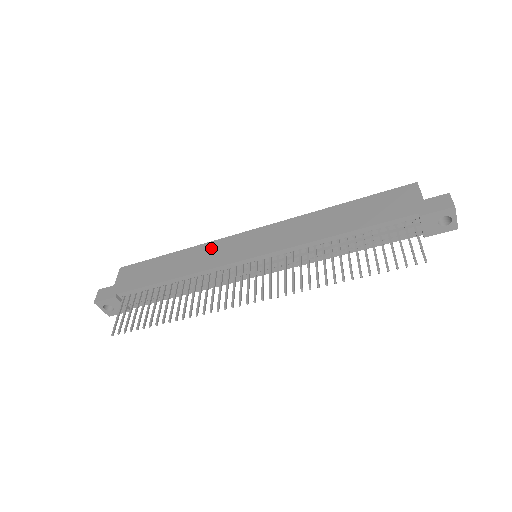
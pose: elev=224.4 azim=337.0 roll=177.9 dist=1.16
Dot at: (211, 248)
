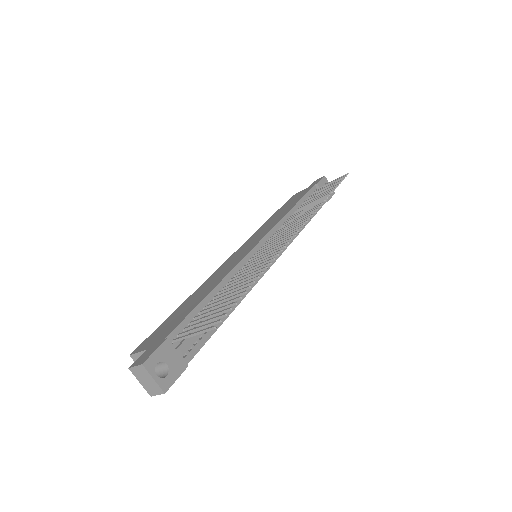
Dot at: (216, 274)
